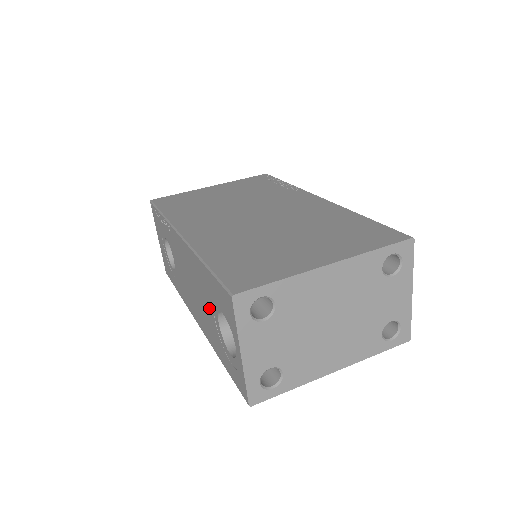
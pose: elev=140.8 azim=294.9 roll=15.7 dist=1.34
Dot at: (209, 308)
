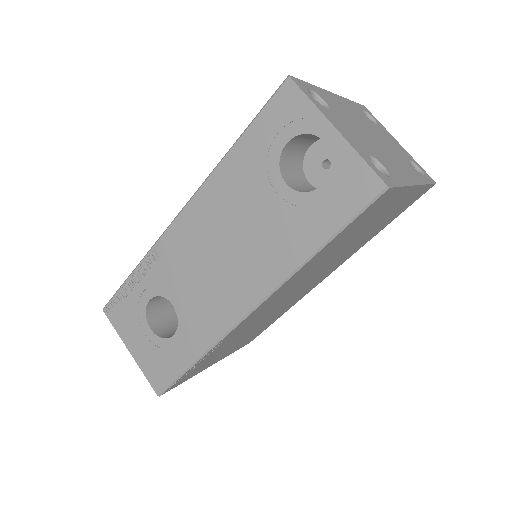
Dot at: (263, 201)
